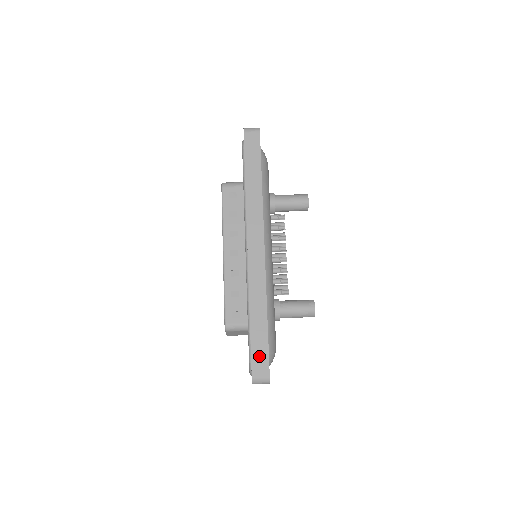
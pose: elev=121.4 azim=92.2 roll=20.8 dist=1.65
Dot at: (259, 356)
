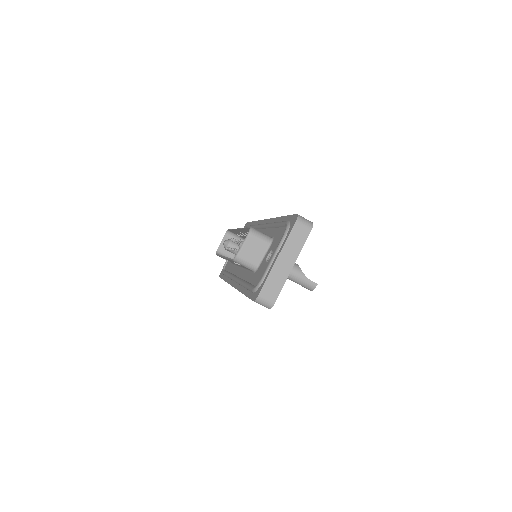
Dot at: occluded
